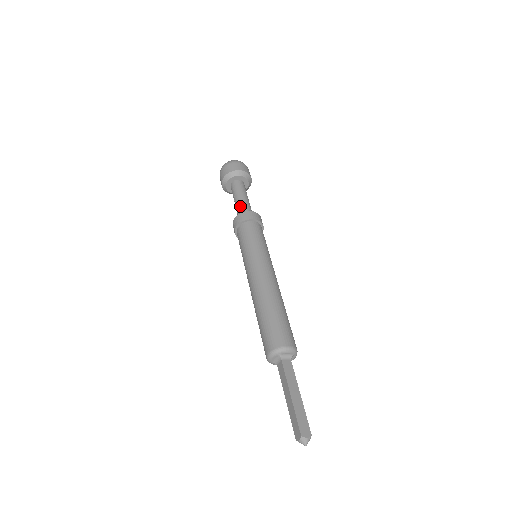
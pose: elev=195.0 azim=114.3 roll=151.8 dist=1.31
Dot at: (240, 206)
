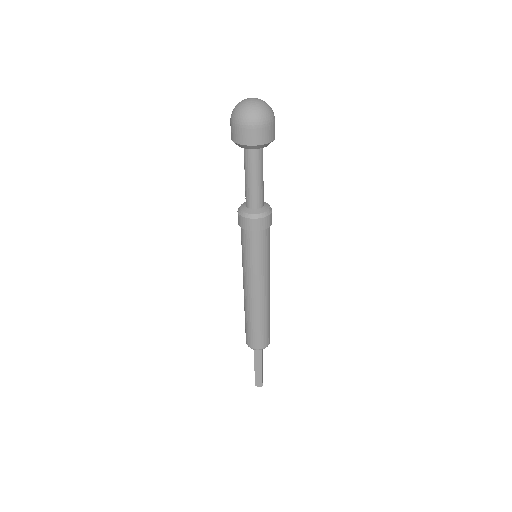
Dot at: (246, 194)
